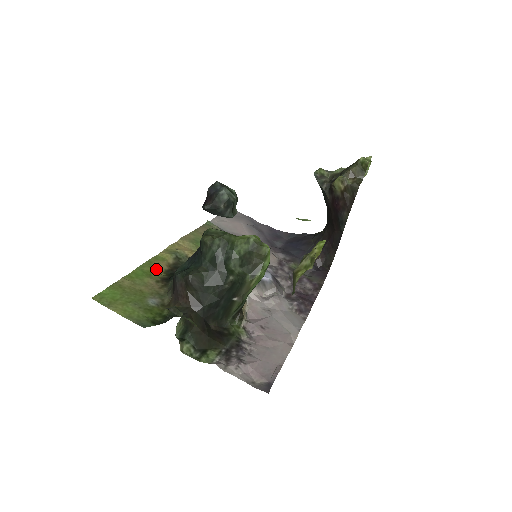
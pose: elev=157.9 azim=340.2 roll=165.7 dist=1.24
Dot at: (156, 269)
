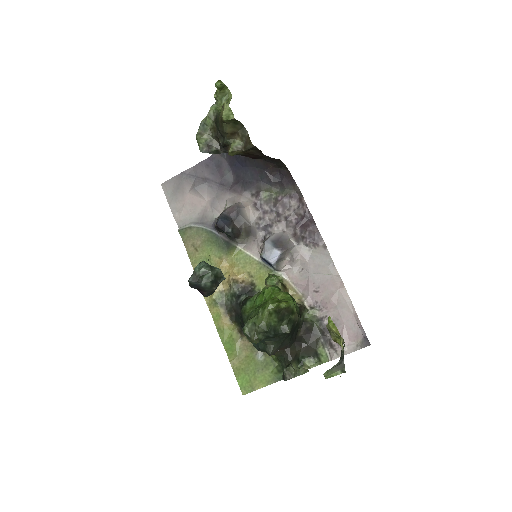
Dot at: (228, 330)
